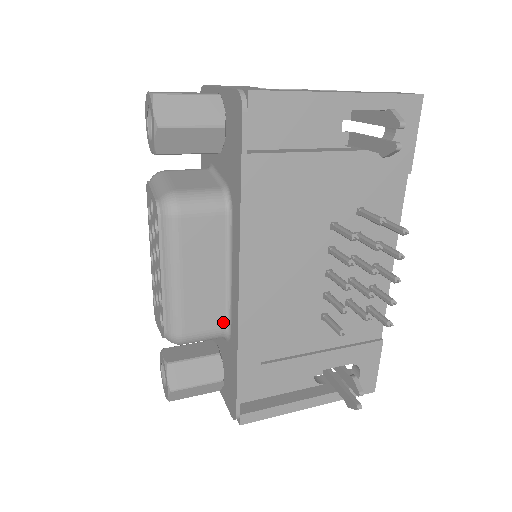
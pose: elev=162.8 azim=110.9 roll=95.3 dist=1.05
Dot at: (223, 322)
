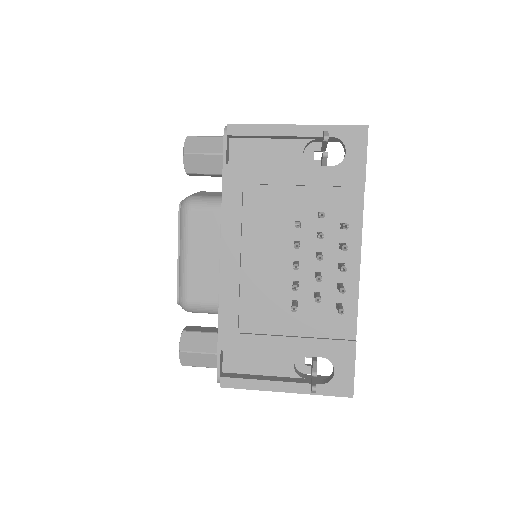
Dot at: (217, 296)
